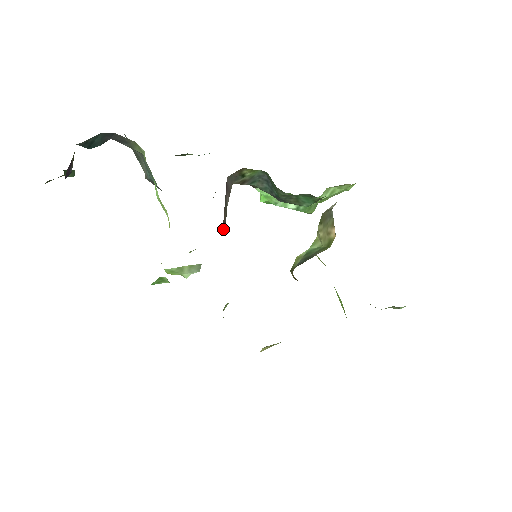
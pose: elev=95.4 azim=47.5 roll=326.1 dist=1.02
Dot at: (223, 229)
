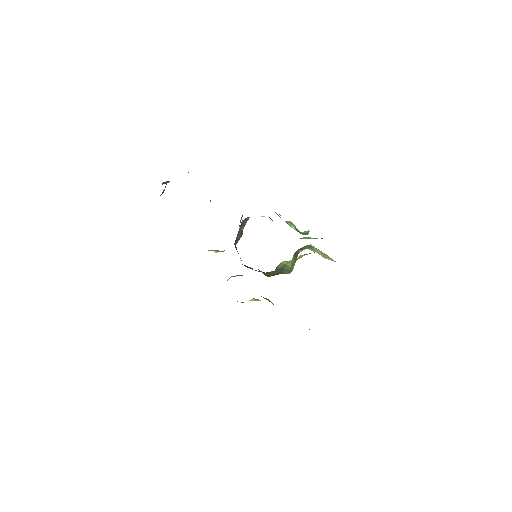
Dot at: (235, 244)
